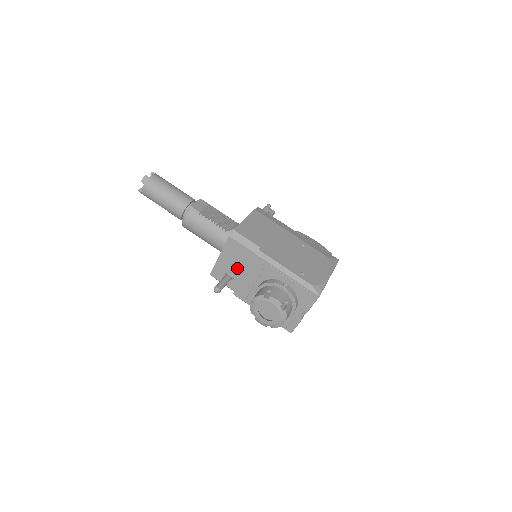
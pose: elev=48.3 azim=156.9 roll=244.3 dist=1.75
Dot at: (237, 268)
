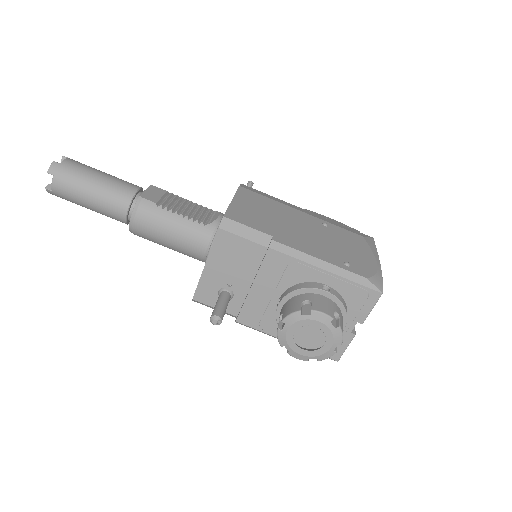
Dot at: (238, 278)
